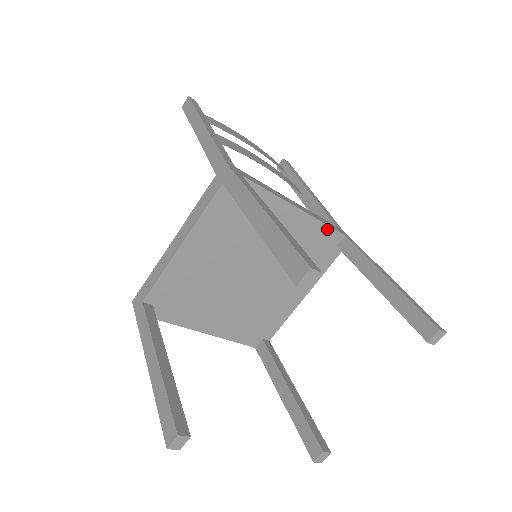
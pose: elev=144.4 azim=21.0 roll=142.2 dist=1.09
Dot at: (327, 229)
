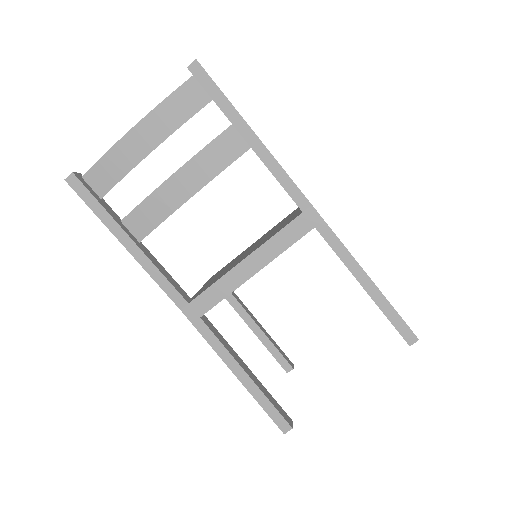
Dot at: occluded
